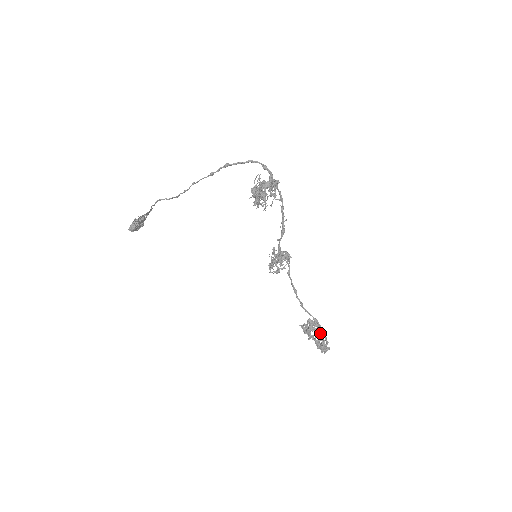
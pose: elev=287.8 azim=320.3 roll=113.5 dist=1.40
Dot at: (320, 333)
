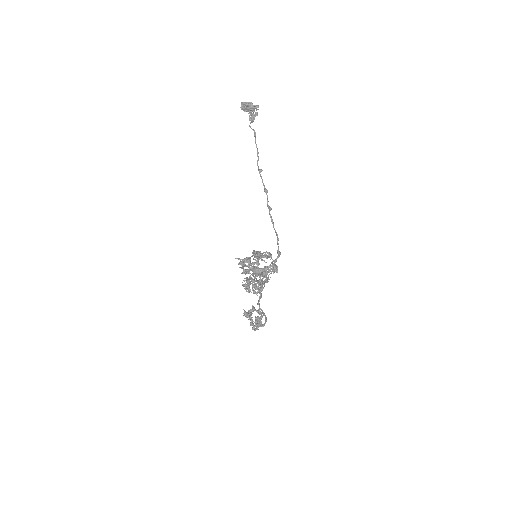
Dot at: (258, 322)
